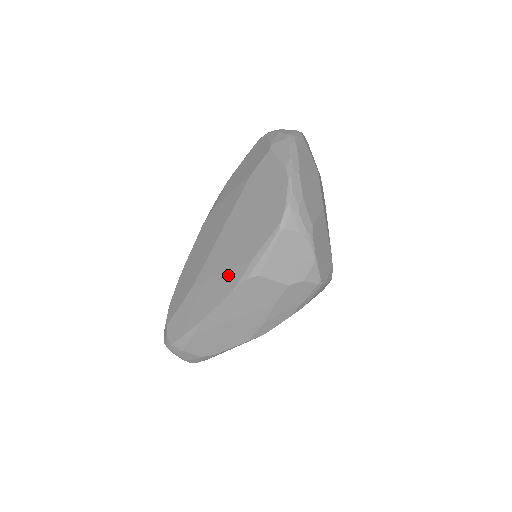
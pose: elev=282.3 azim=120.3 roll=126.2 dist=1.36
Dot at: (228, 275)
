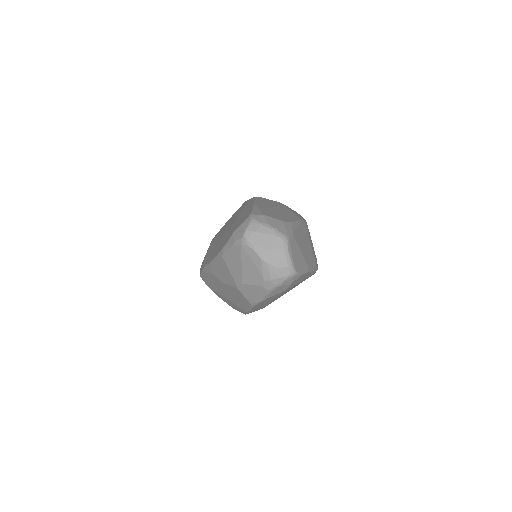
Dot at: (244, 207)
